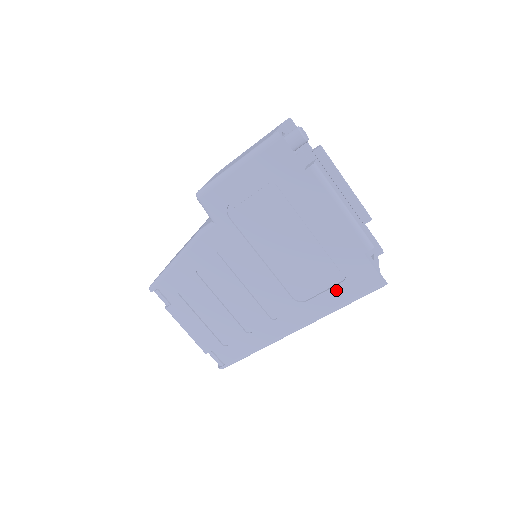
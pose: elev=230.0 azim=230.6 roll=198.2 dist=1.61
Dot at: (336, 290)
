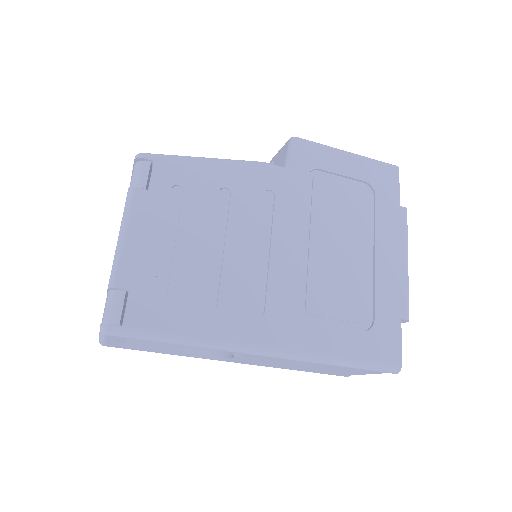
Dot at: (351, 335)
